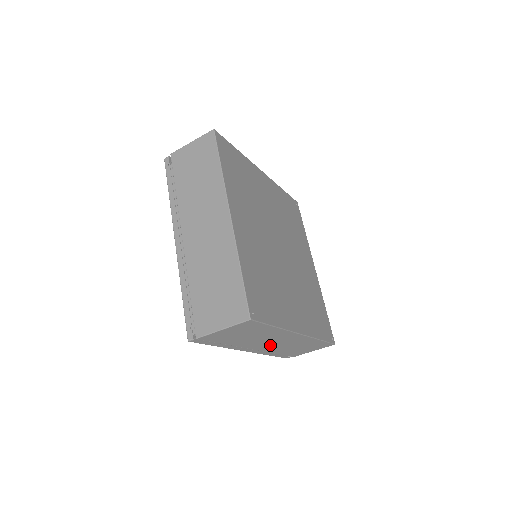
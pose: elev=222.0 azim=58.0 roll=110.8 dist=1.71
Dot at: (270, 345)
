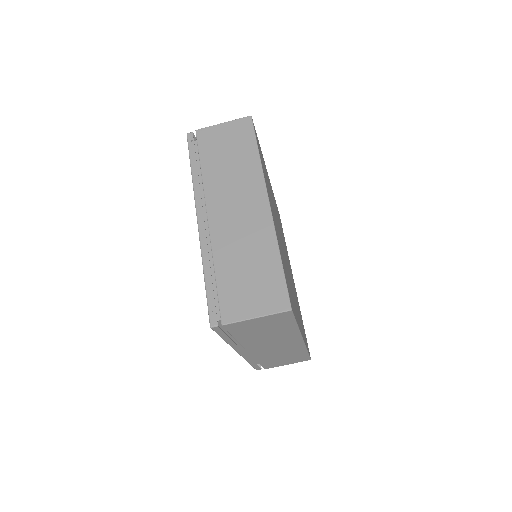
Dot at: (266, 349)
